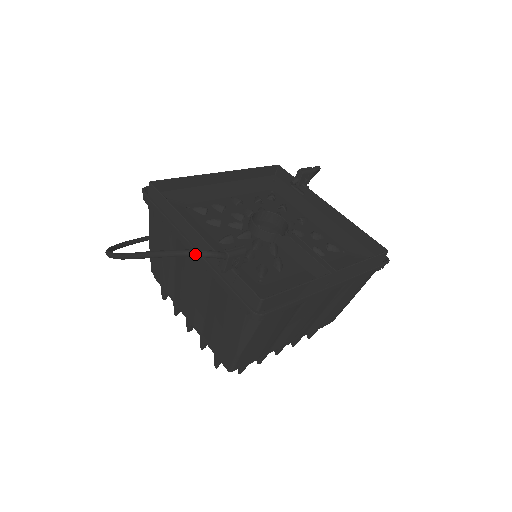
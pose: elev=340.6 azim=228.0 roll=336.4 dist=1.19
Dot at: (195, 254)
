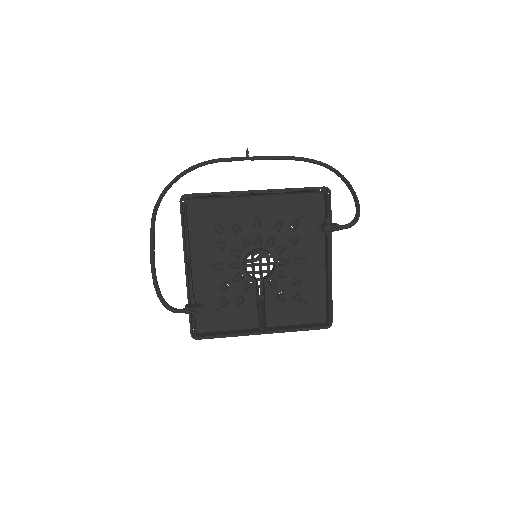
Dot at: (165, 307)
